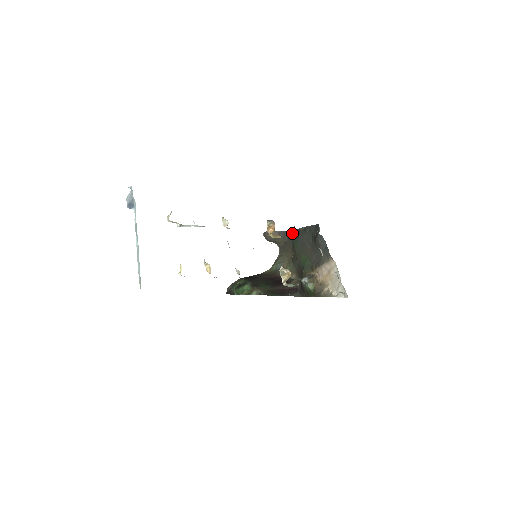
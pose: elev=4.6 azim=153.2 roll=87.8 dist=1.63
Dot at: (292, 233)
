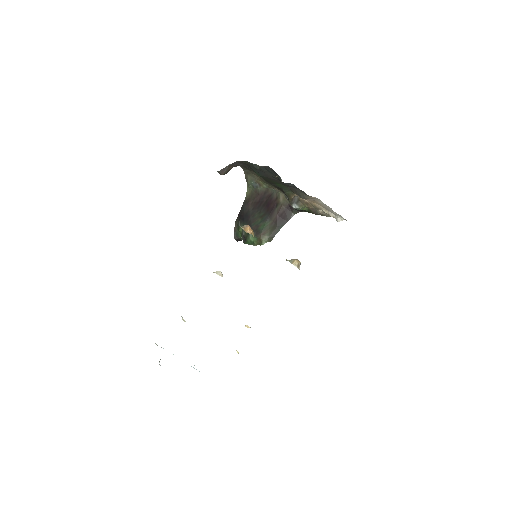
Dot at: (246, 164)
